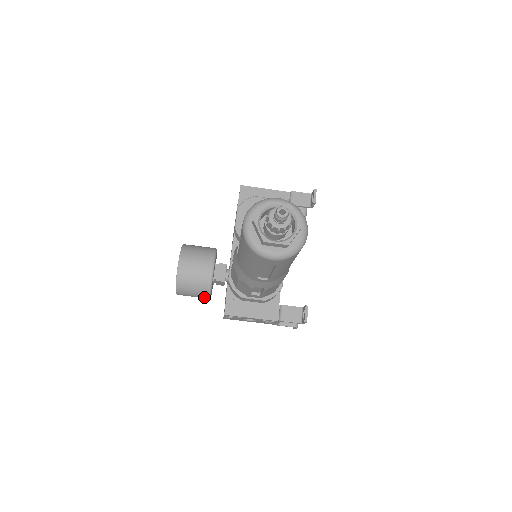
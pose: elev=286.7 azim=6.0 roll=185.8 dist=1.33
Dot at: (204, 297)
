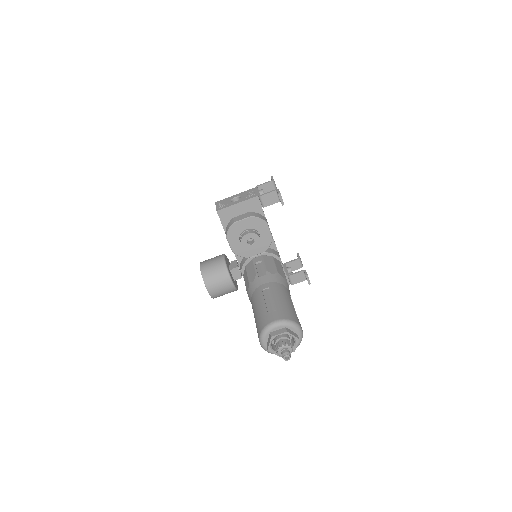
Dot at: occluded
